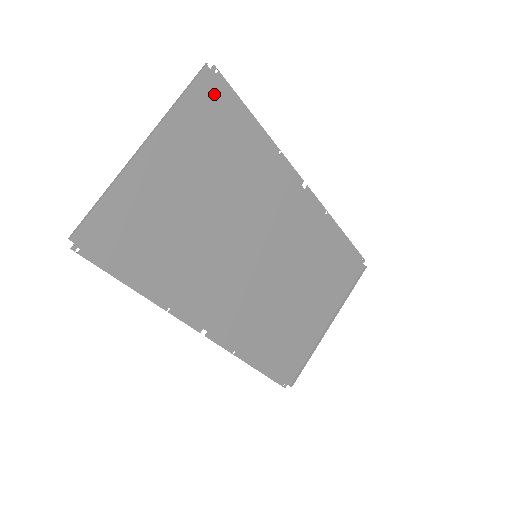
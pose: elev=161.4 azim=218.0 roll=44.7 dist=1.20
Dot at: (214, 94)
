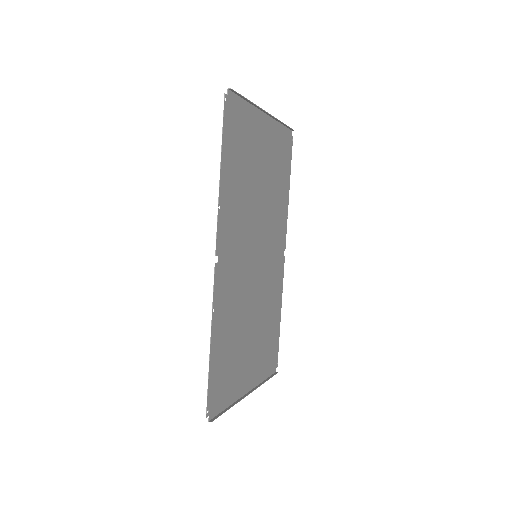
Dot at: (288, 146)
